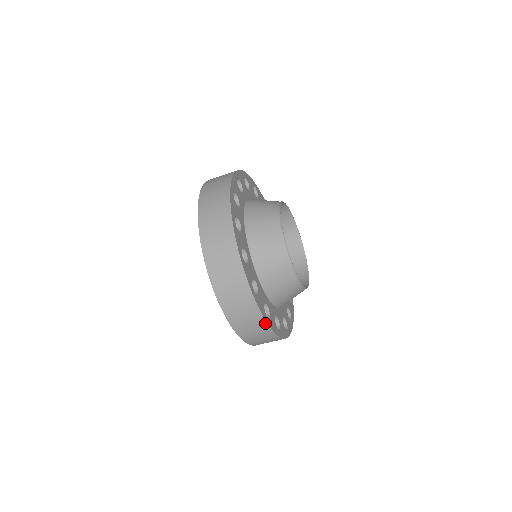
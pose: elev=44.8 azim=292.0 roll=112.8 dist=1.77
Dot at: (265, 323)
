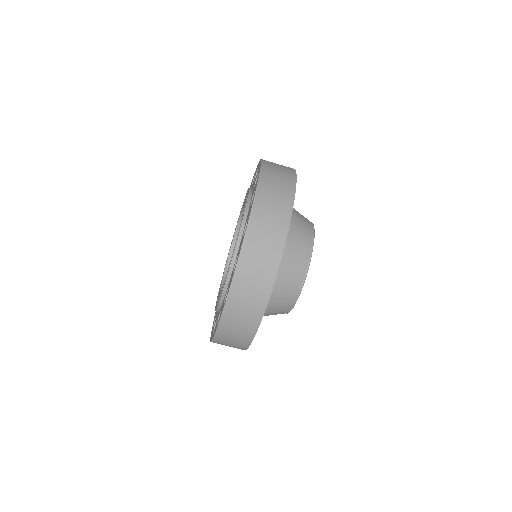
Dot at: (285, 233)
